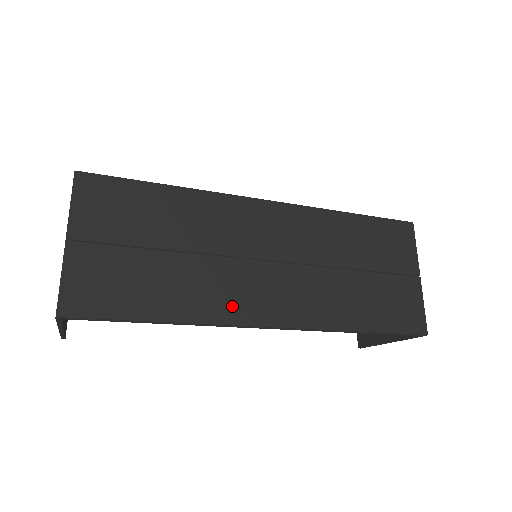
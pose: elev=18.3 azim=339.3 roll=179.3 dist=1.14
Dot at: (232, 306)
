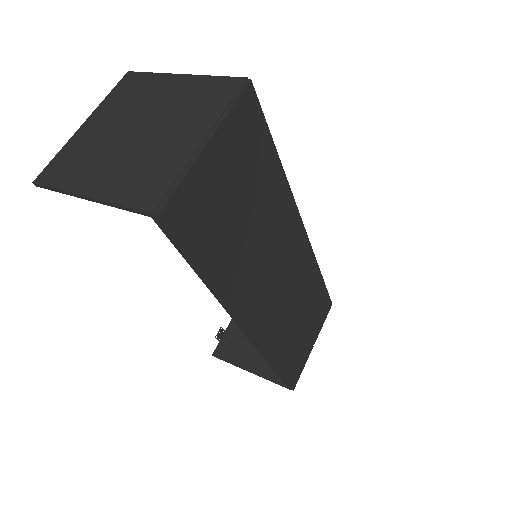
Dot at: (245, 299)
